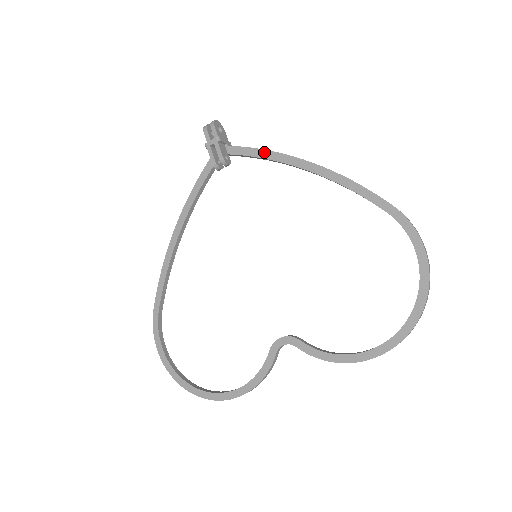
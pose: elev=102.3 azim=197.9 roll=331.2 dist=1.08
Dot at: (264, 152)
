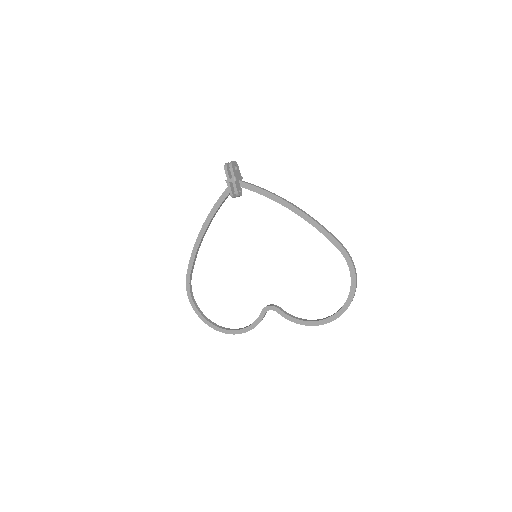
Dot at: (265, 192)
